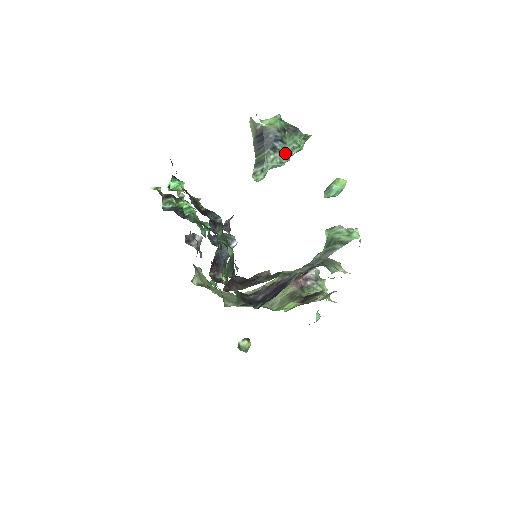
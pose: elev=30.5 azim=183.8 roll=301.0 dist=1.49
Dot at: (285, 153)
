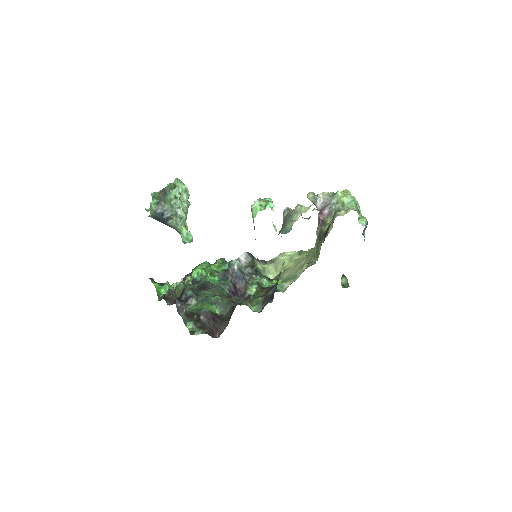
Dot at: (176, 212)
